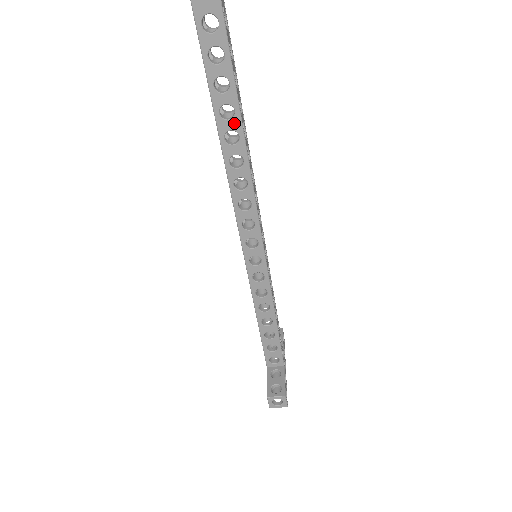
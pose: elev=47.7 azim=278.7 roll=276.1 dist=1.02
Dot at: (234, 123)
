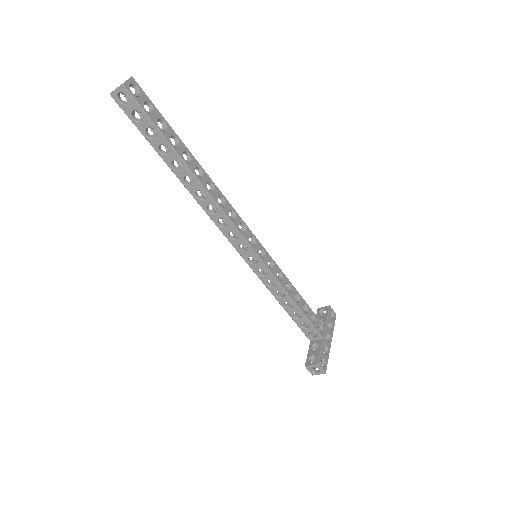
Dot at: (185, 171)
